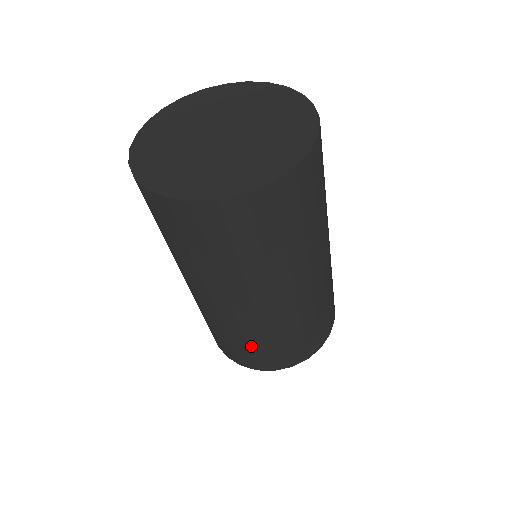
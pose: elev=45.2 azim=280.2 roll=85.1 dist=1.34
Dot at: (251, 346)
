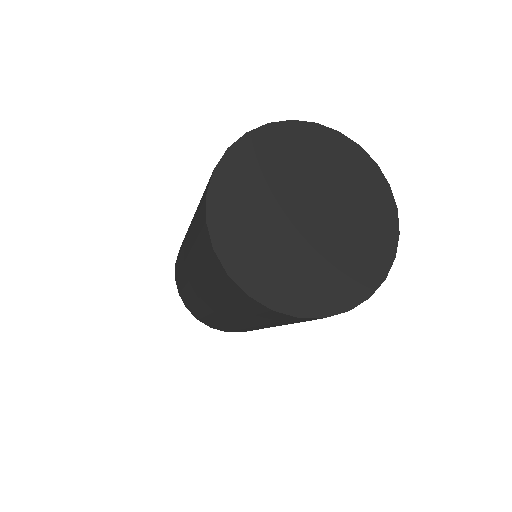
Dot at: (223, 326)
